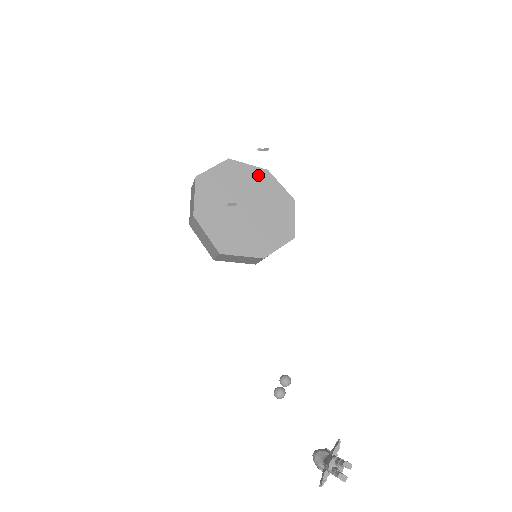
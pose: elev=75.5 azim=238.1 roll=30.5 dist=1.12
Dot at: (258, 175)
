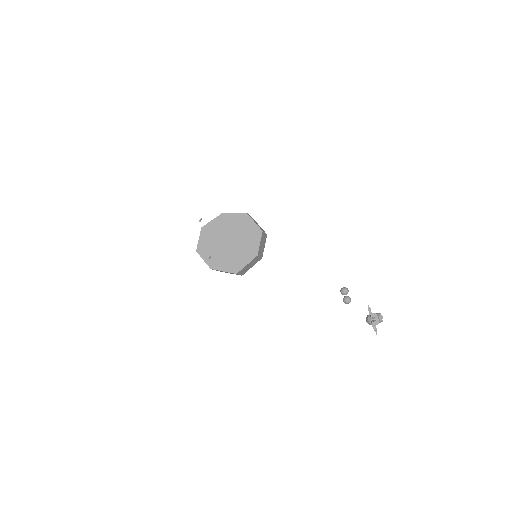
Dot at: (220, 220)
